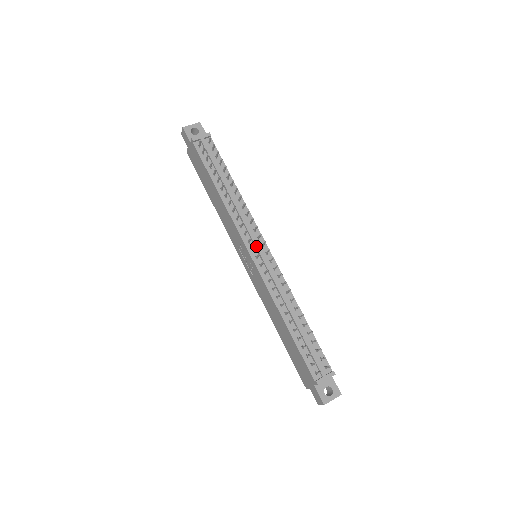
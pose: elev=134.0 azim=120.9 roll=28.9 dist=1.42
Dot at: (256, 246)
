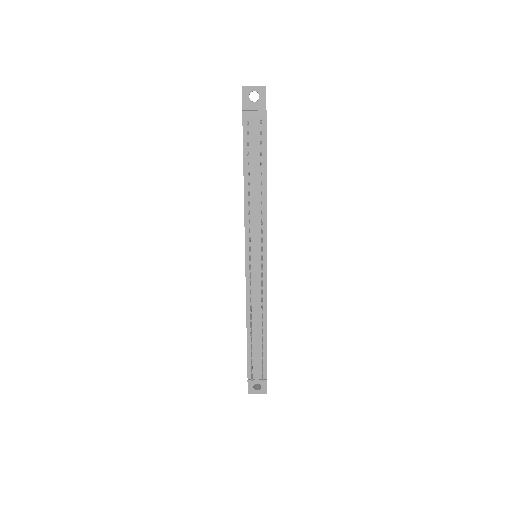
Dot at: (254, 256)
